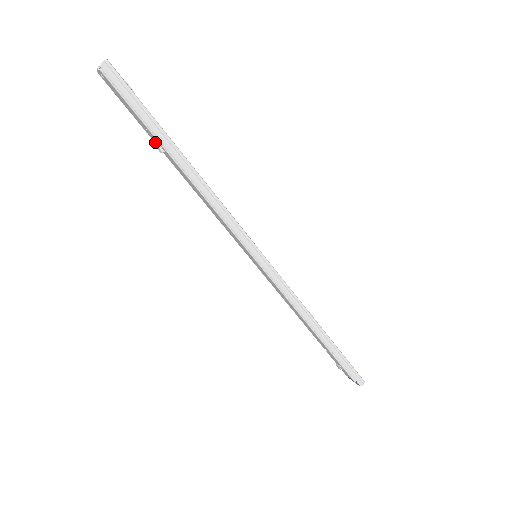
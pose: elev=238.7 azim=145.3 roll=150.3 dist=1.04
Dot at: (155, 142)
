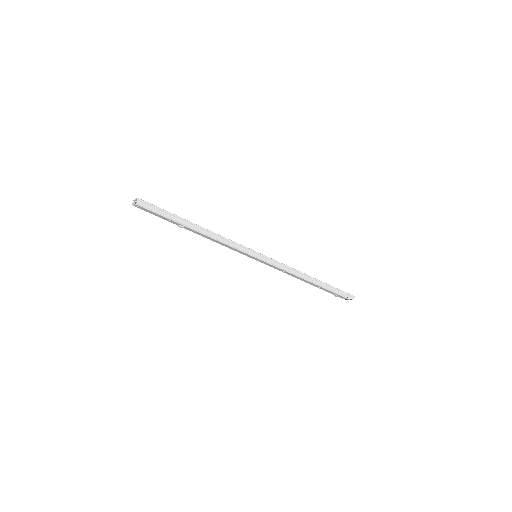
Dot at: (176, 224)
